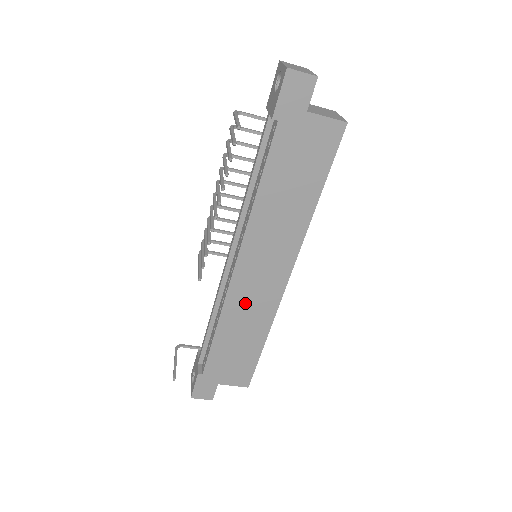
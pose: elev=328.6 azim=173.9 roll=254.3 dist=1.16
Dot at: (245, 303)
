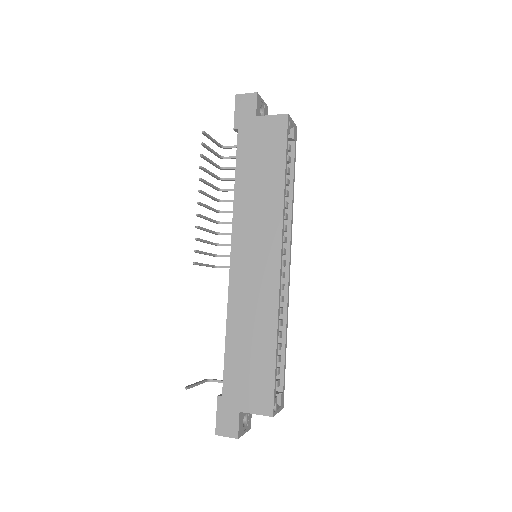
Dot at: (247, 297)
